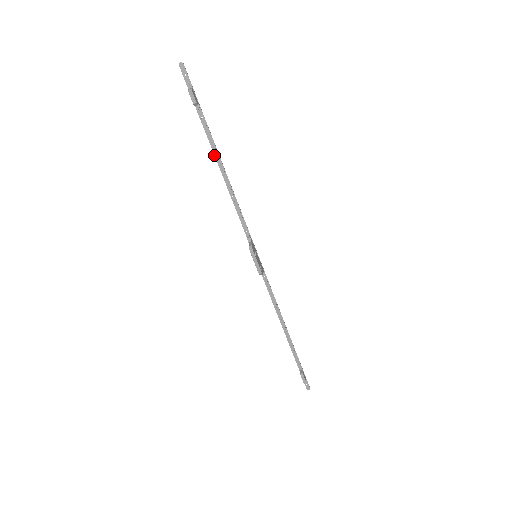
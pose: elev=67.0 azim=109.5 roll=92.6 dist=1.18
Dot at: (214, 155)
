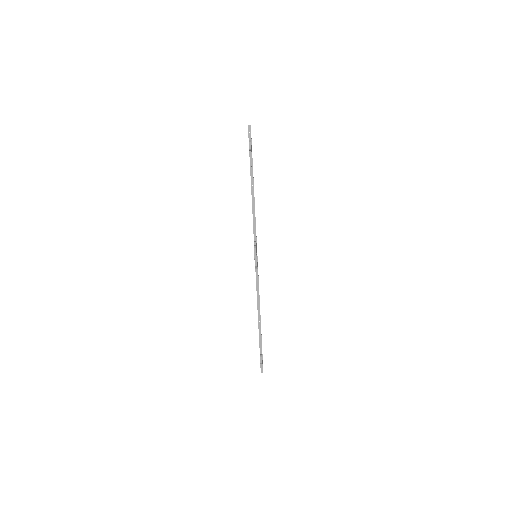
Dot at: (251, 183)
